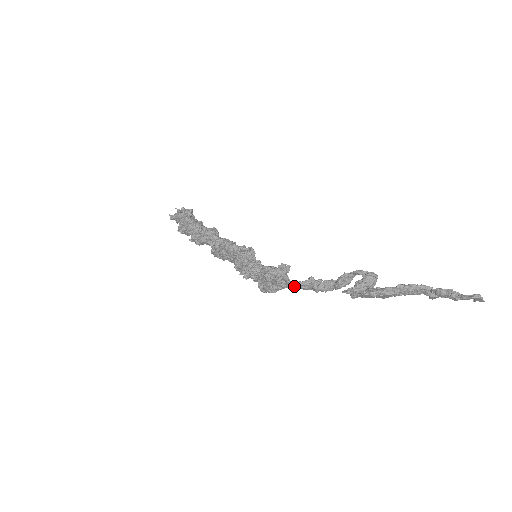
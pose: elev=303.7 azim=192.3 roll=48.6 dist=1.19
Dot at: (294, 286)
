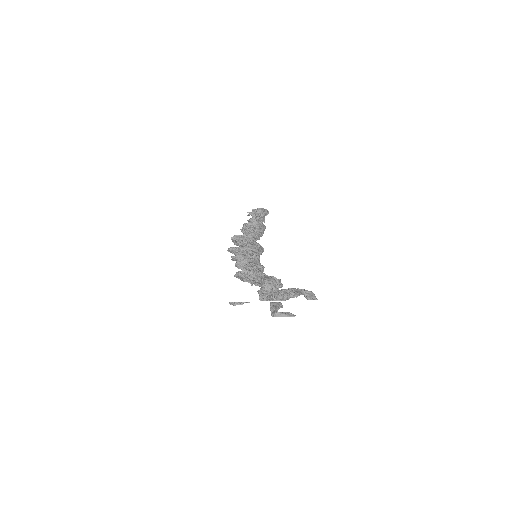
Dot at: occluded
